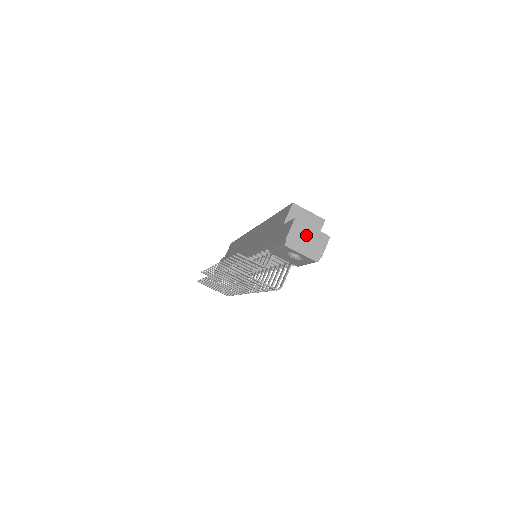
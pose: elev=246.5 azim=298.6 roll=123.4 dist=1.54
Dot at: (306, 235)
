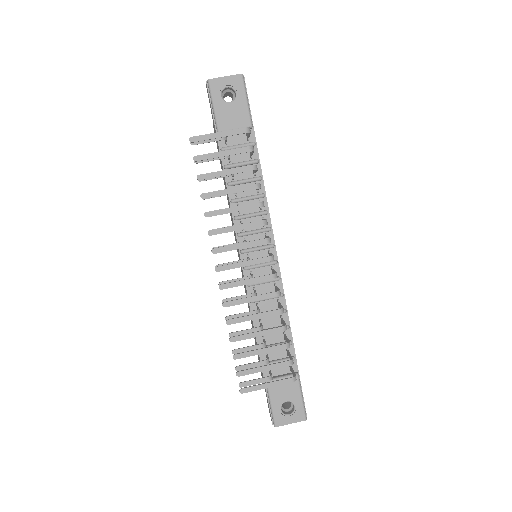
Dot at: occluded
